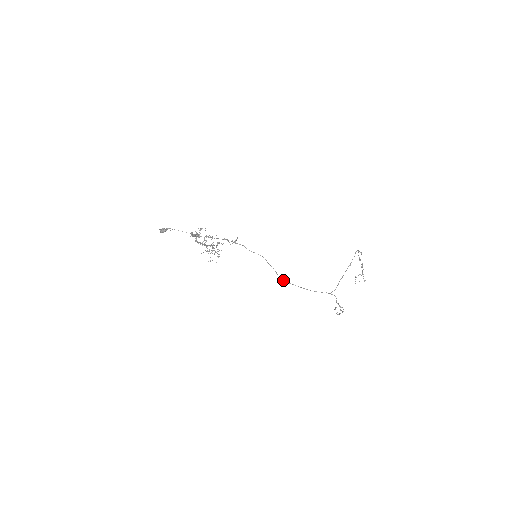
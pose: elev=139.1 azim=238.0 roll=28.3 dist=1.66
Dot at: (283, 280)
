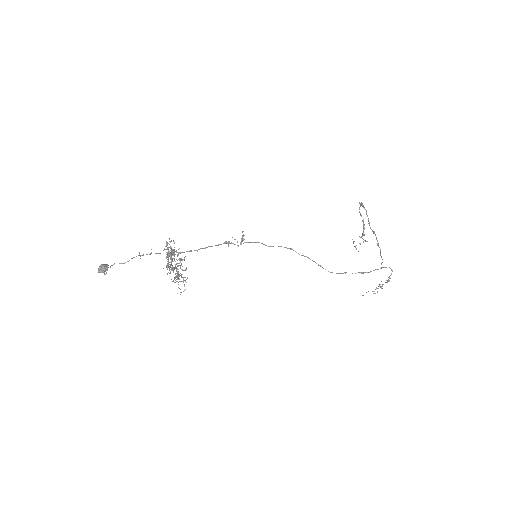
Dot at: (332, 272)
